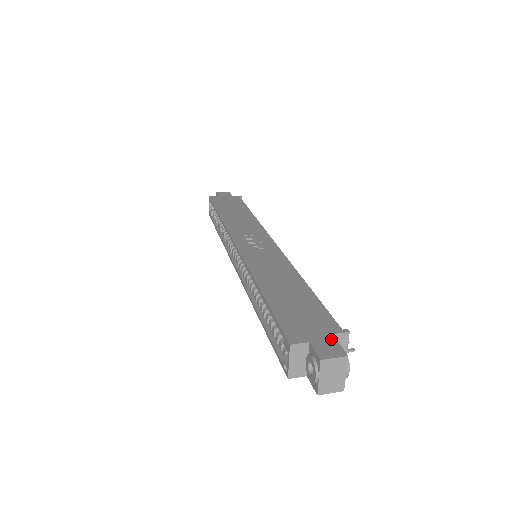
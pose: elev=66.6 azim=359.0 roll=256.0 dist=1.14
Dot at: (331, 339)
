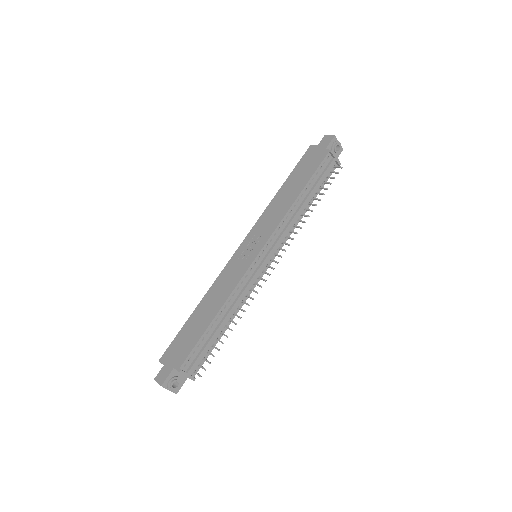
Dot at: (169, 371)
